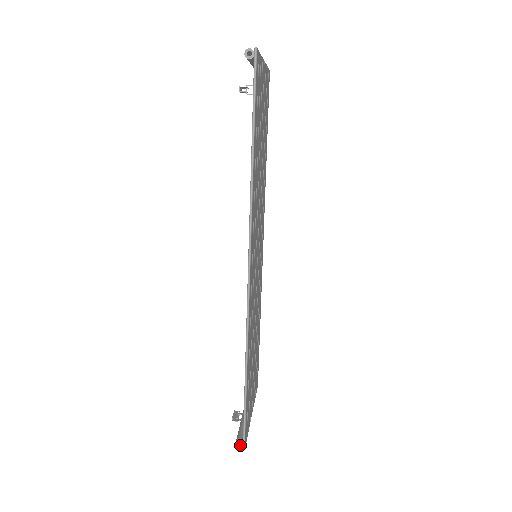
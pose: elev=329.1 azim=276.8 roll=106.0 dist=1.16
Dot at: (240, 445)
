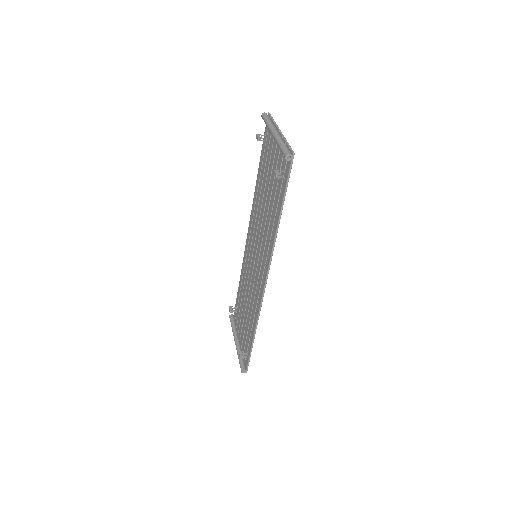
Dot at: (244, 371)
